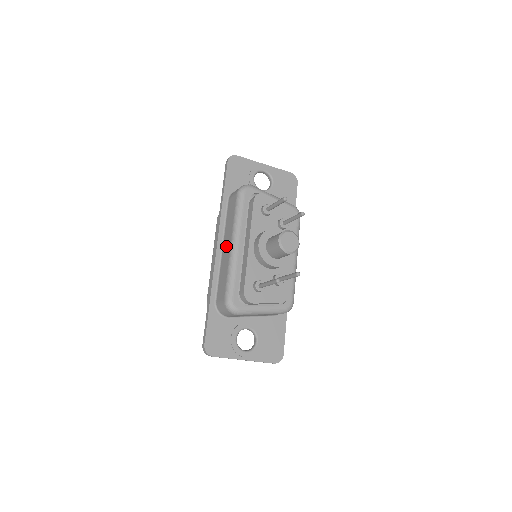
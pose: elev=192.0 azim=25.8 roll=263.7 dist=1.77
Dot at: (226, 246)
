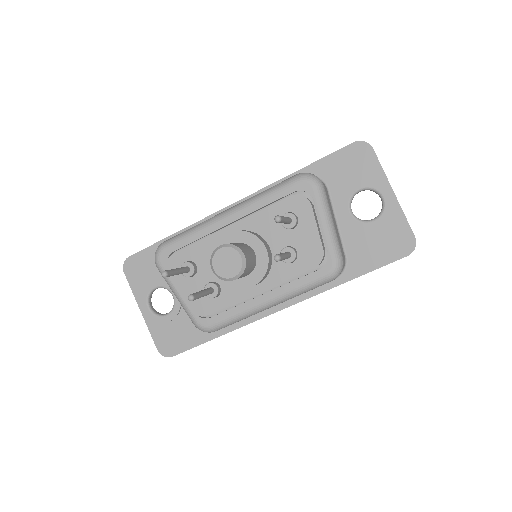
Dot at: occluded
